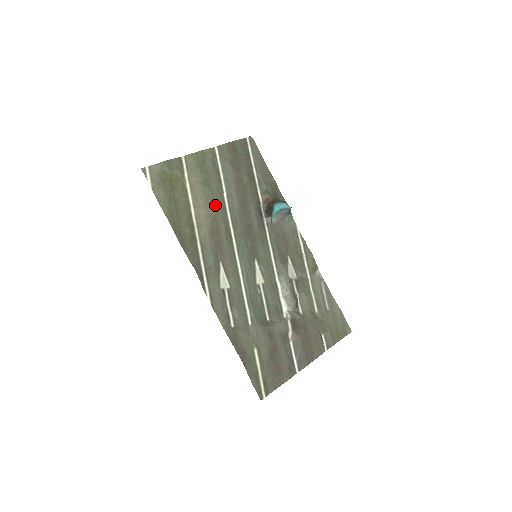
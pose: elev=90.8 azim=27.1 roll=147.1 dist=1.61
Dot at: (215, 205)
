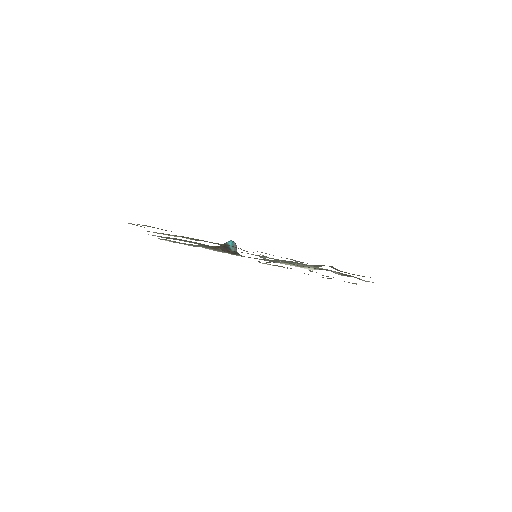
Dot at: occluded
